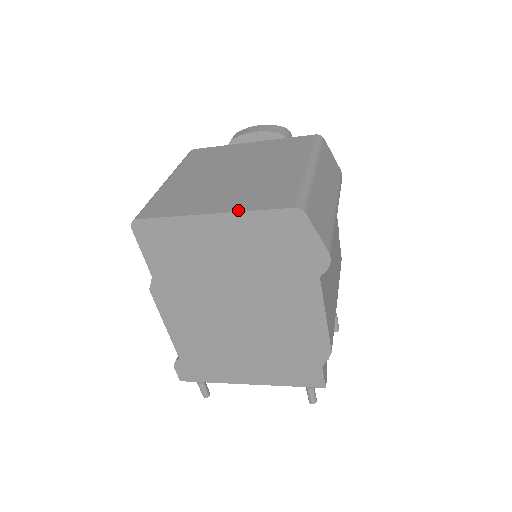
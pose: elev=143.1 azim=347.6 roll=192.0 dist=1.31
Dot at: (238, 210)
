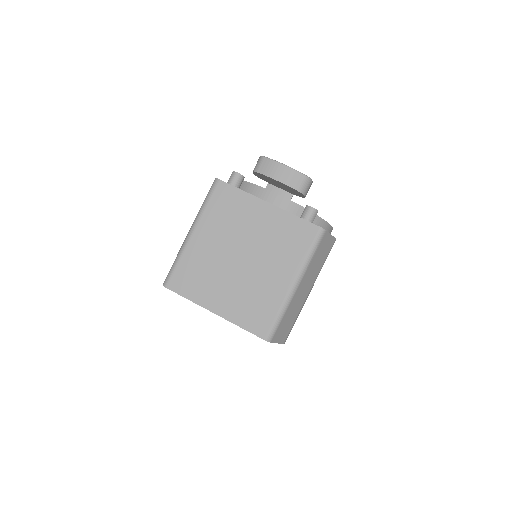
Dot at: (231, 321)
